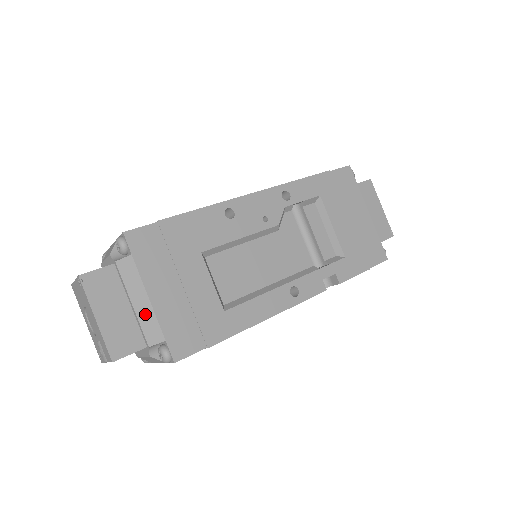
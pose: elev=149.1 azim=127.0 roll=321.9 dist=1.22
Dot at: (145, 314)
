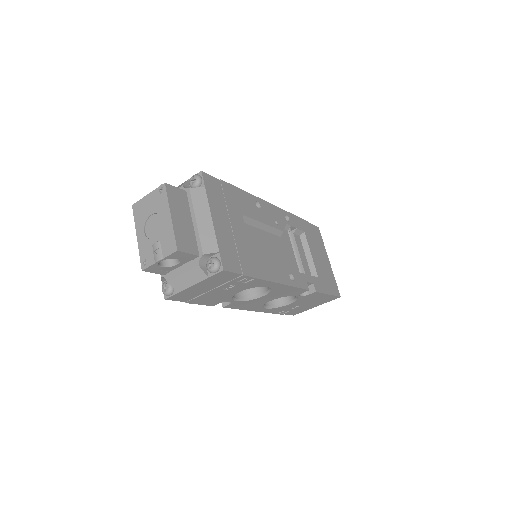
Dot at: (206, 229)
